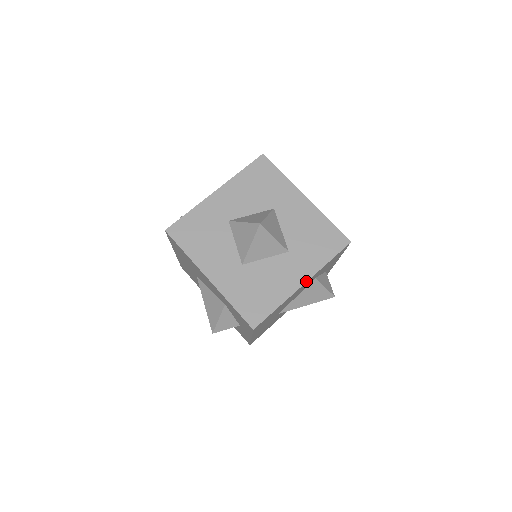
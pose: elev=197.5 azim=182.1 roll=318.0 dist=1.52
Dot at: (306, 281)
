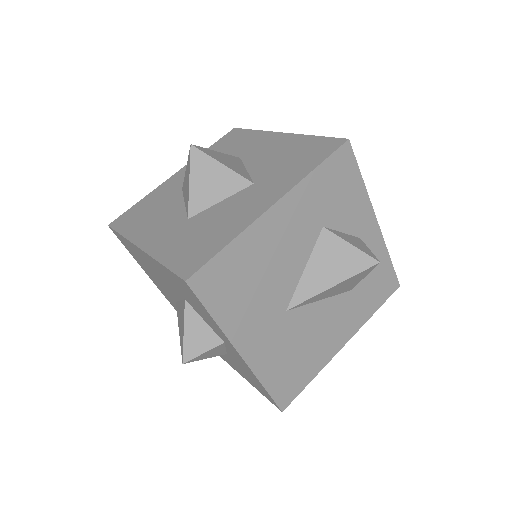
Dot at: (277, 200)
